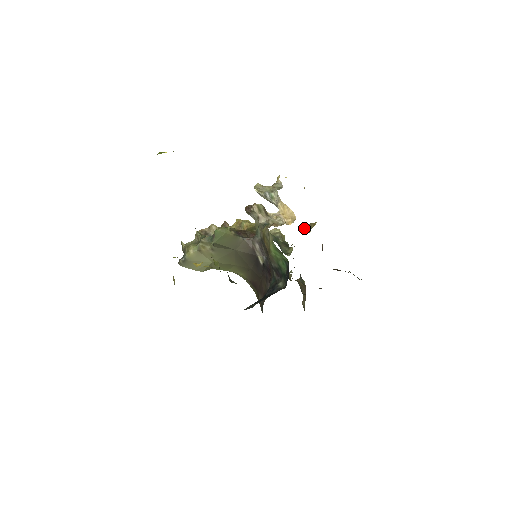
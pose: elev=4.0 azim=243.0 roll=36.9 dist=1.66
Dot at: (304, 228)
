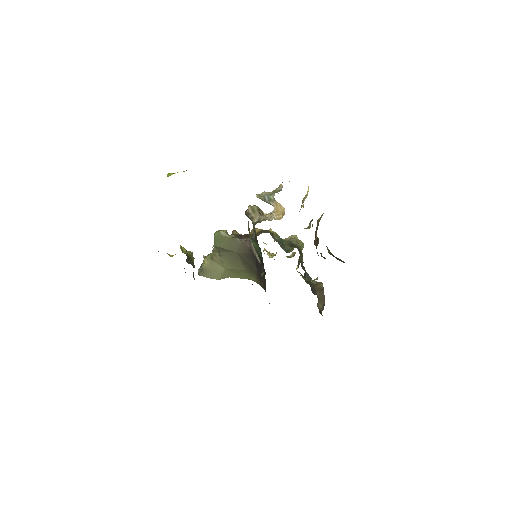
Dot at: occluded
